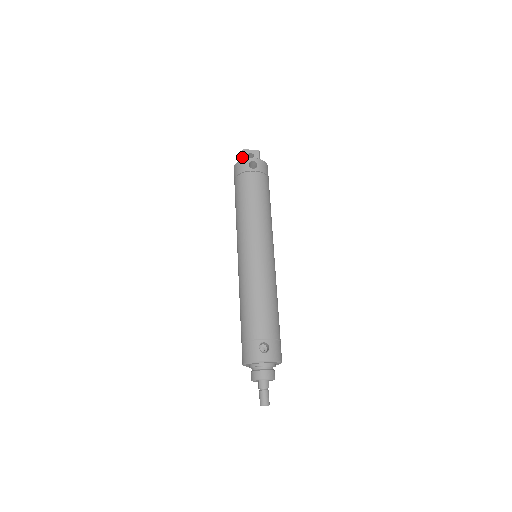
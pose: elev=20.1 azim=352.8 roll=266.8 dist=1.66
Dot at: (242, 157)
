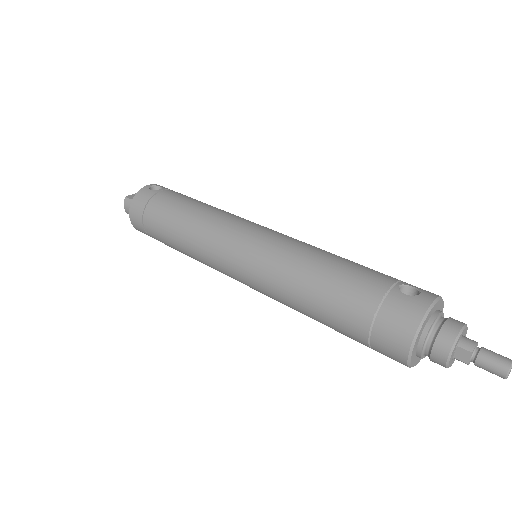
Dot at: occluded
